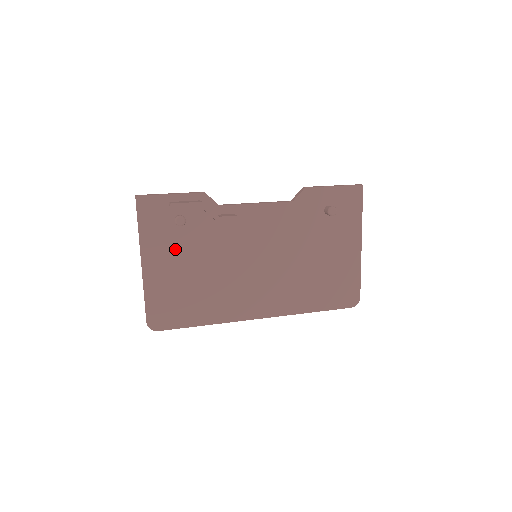
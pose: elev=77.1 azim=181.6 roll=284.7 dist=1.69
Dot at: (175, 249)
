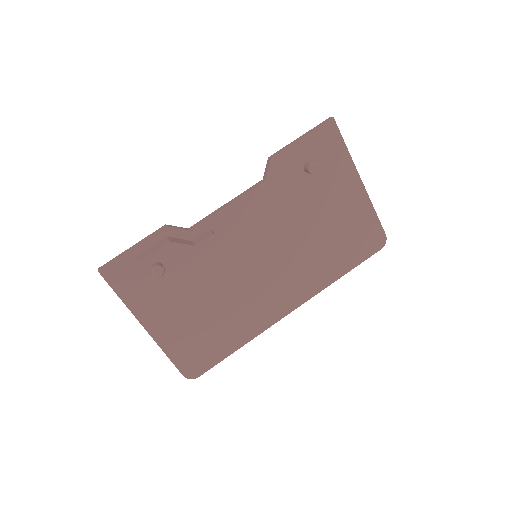
Dot at: (170, 297)
